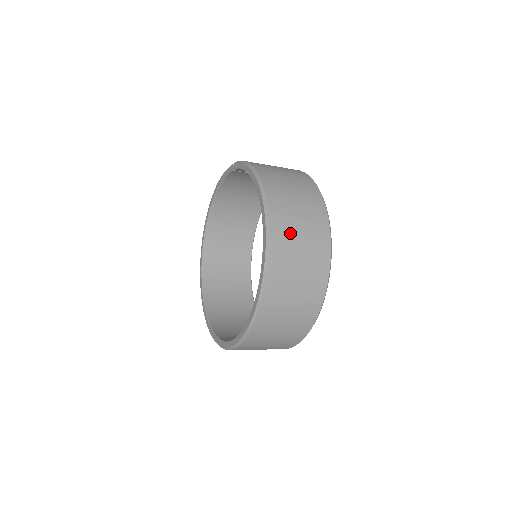
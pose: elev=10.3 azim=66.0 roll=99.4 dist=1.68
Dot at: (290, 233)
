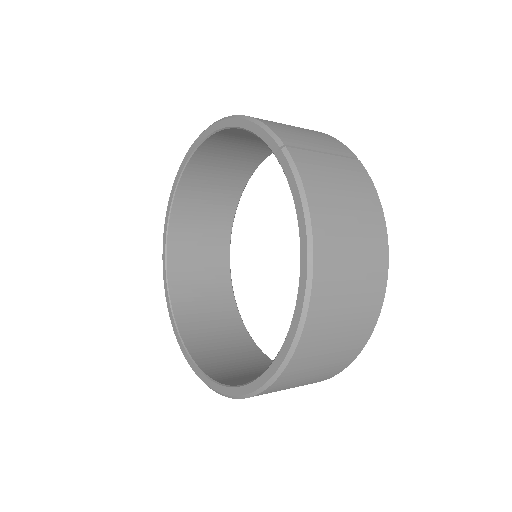
Dot at: (317, 355)
